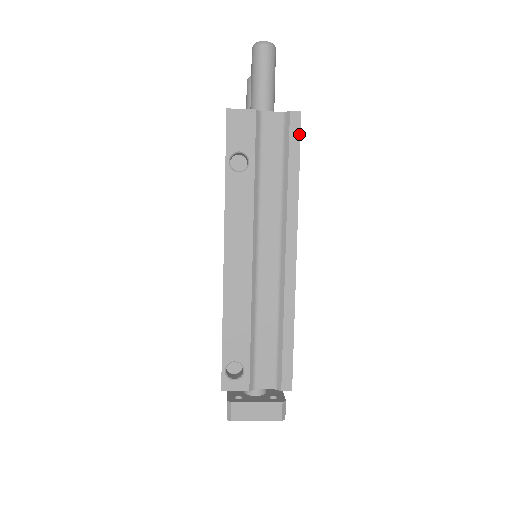
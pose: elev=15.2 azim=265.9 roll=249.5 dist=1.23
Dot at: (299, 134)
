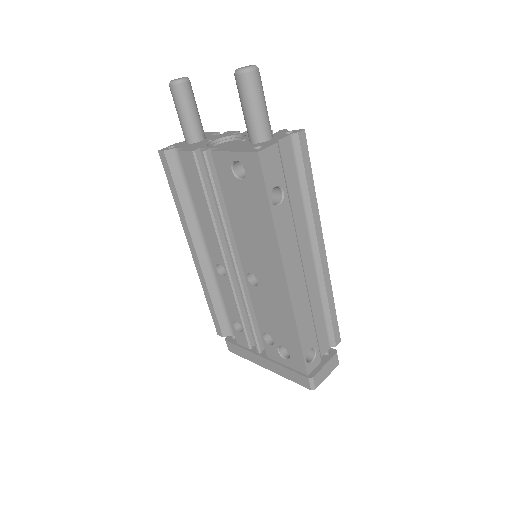
Dot at: (307, 150)
